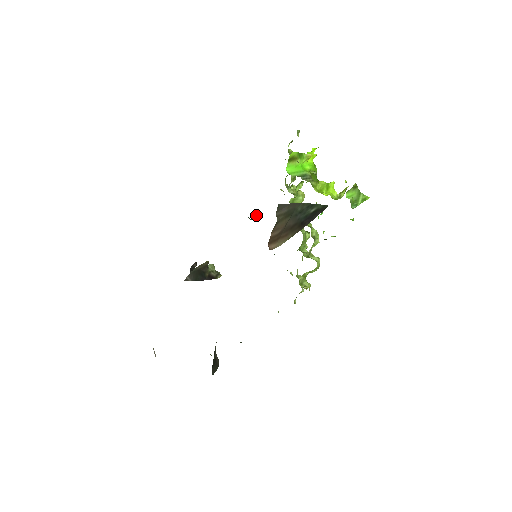
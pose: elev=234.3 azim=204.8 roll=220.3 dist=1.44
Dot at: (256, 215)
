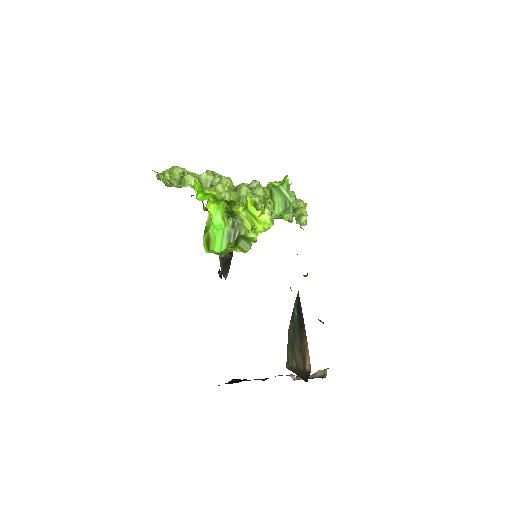
Dot at: (205, 210)
